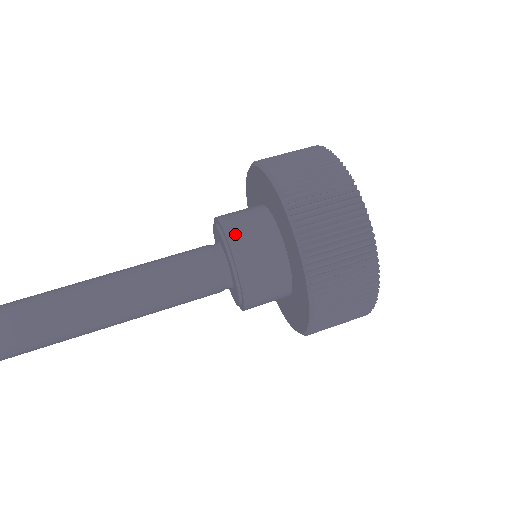
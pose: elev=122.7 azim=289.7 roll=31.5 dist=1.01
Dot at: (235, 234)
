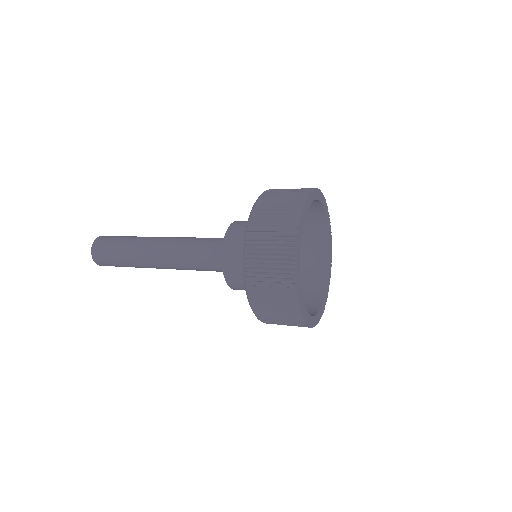
Dot at: occluded
